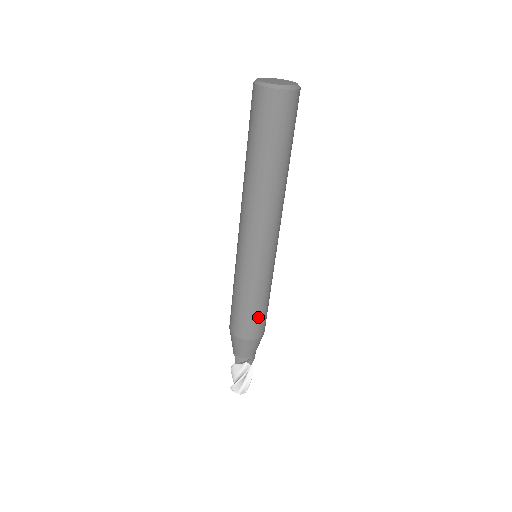
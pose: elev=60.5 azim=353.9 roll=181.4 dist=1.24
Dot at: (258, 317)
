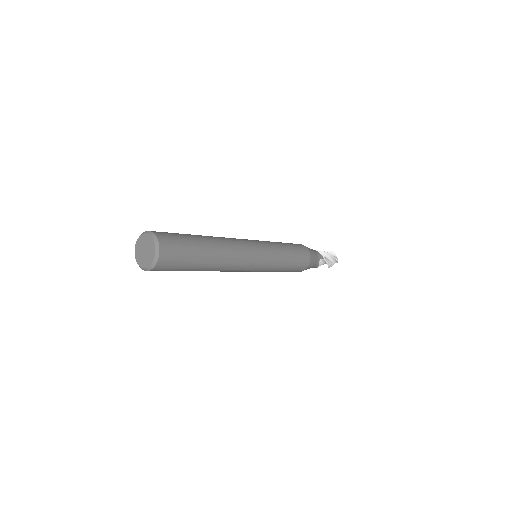
Dot at: occluded
